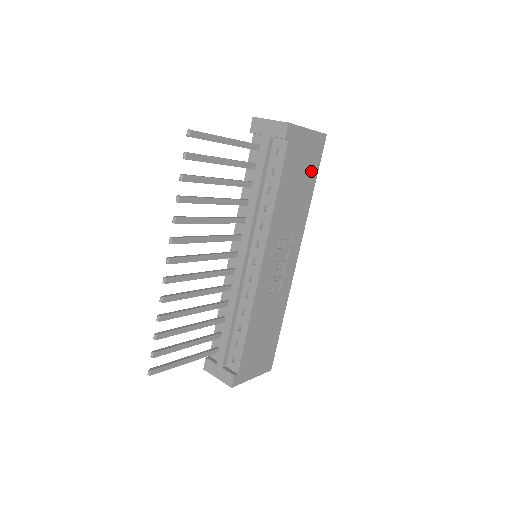
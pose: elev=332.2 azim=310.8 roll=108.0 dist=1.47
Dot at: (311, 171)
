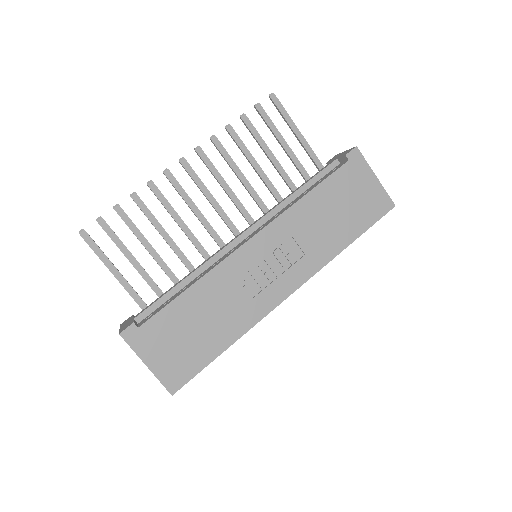
Dot at: (359, 219)
